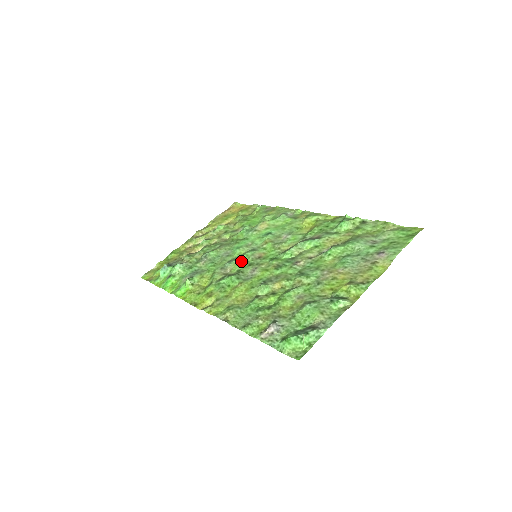
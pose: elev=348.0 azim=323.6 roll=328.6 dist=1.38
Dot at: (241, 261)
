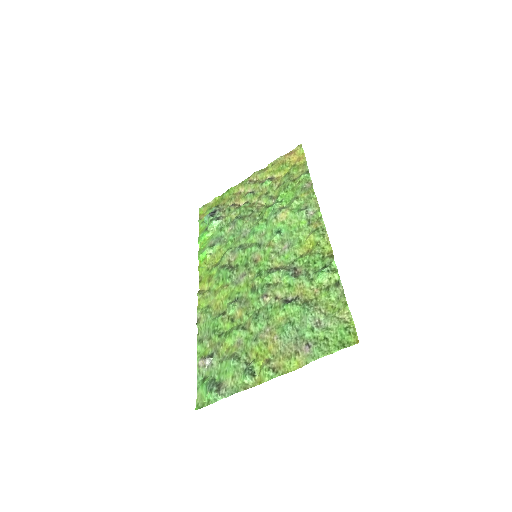
Dot at: (245, 254)
